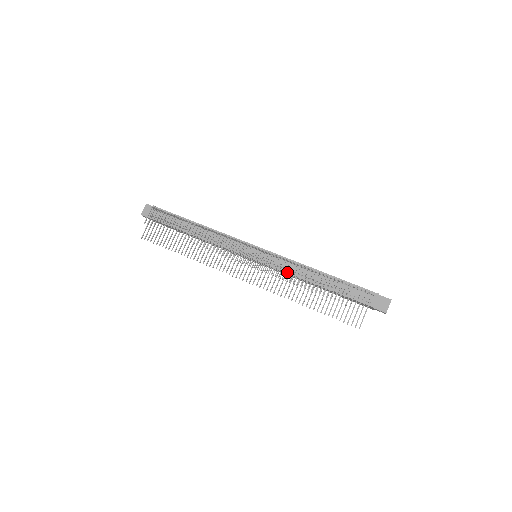
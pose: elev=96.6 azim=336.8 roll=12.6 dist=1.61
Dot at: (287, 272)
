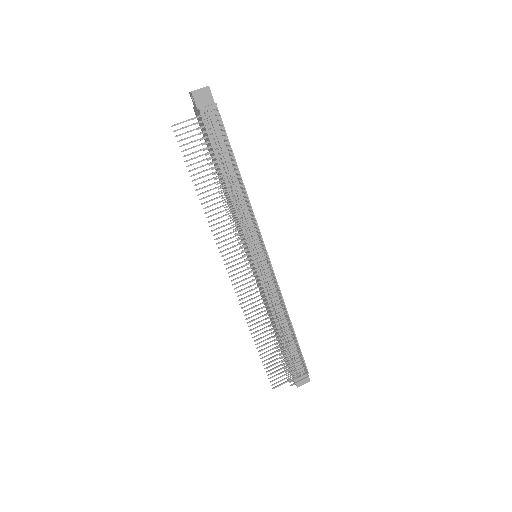
Dot at: (268, 298)
